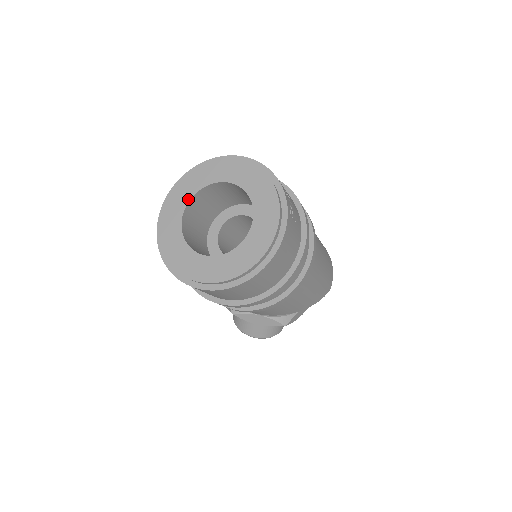
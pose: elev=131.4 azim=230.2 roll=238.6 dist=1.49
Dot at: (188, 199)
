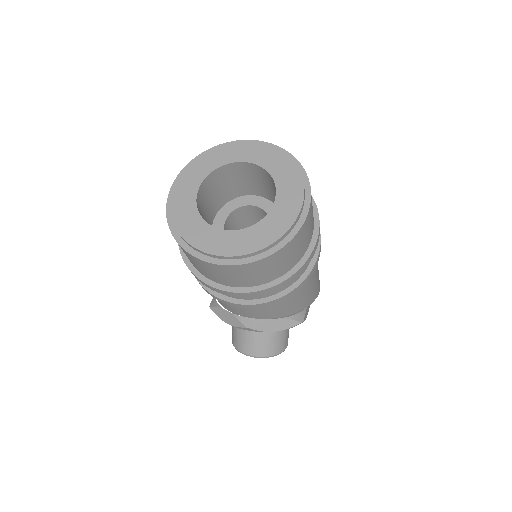
Dot at: (196, 189)
